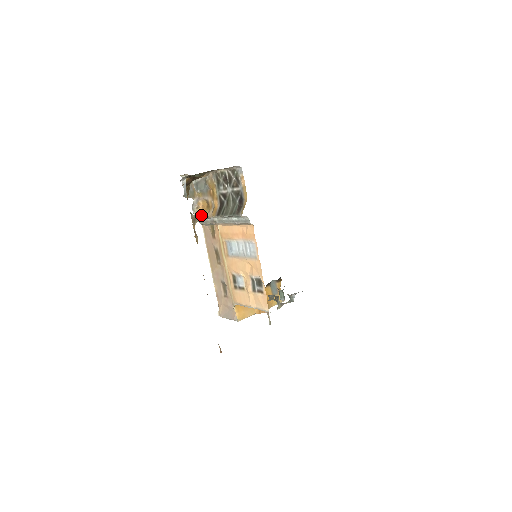
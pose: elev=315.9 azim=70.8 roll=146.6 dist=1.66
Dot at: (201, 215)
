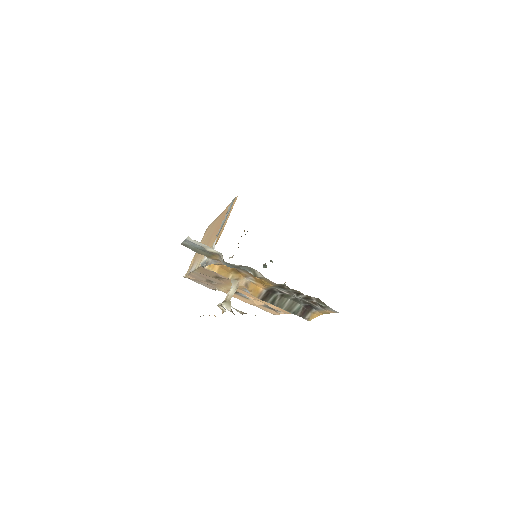
Dot at: (218, 272)
